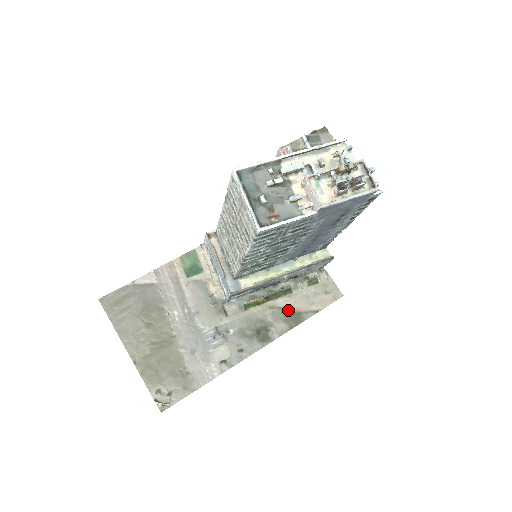
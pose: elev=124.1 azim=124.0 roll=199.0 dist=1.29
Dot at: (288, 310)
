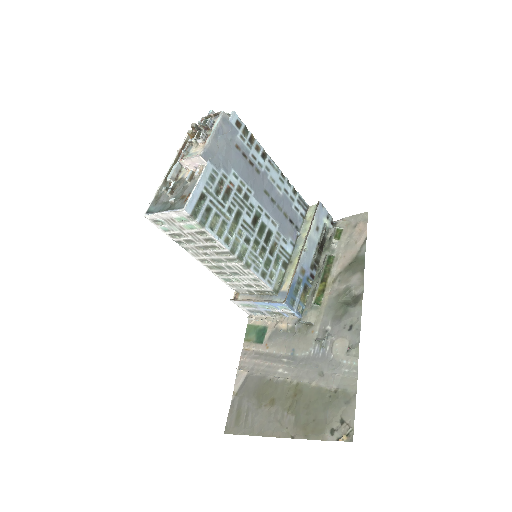
Dot at: (346, 267)
